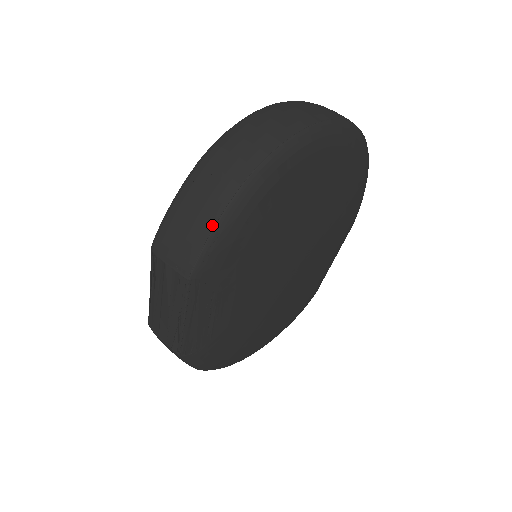
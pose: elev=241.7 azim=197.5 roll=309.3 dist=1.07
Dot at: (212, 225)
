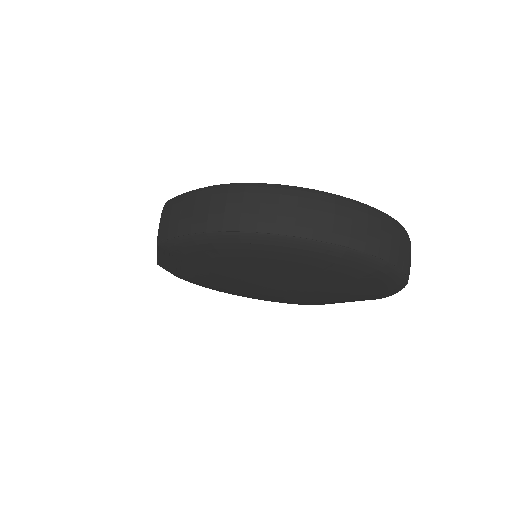
Dot at: (179, 234)
